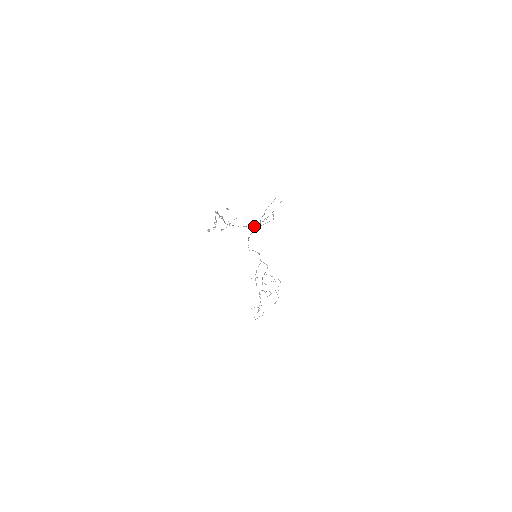
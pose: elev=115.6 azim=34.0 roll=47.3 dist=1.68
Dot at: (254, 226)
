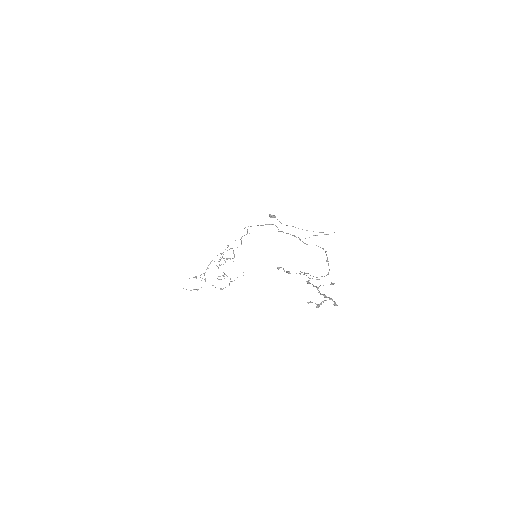
Dot at: (275, 216)
